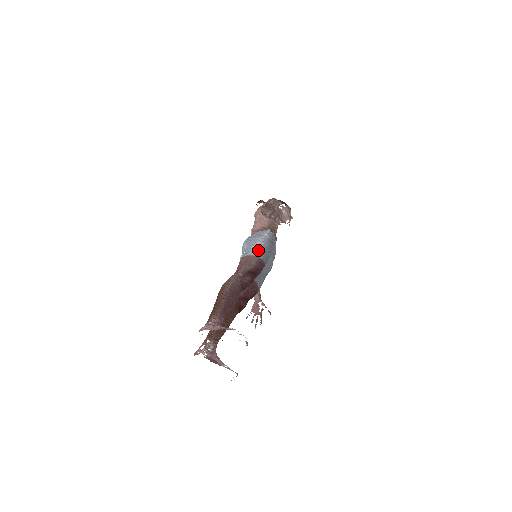
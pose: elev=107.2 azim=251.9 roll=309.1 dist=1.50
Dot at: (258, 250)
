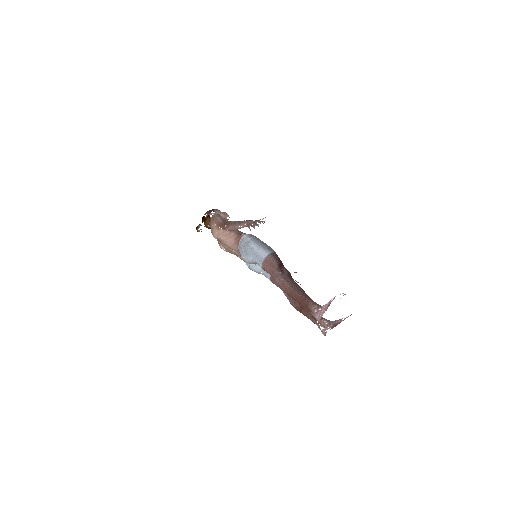
Dot at: (263, 251)
